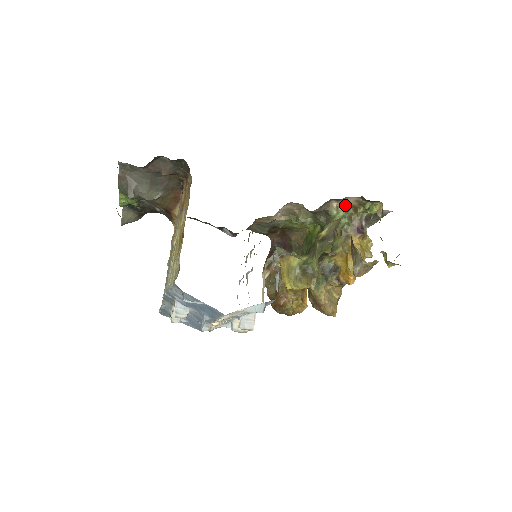
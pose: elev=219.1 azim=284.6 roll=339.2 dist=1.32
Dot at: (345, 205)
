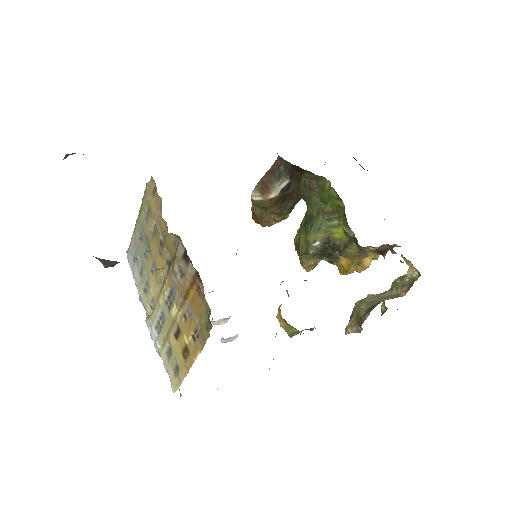
Dot at: occluded
